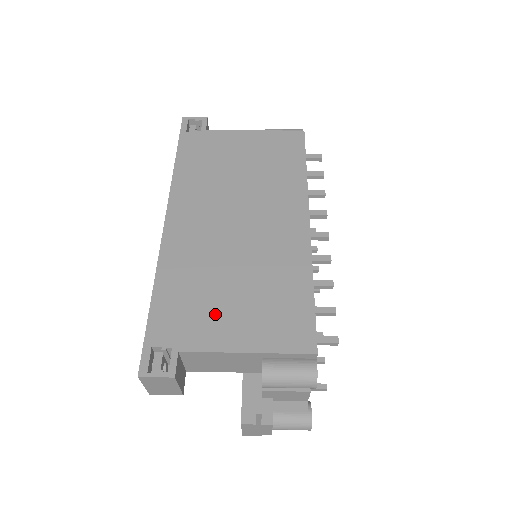
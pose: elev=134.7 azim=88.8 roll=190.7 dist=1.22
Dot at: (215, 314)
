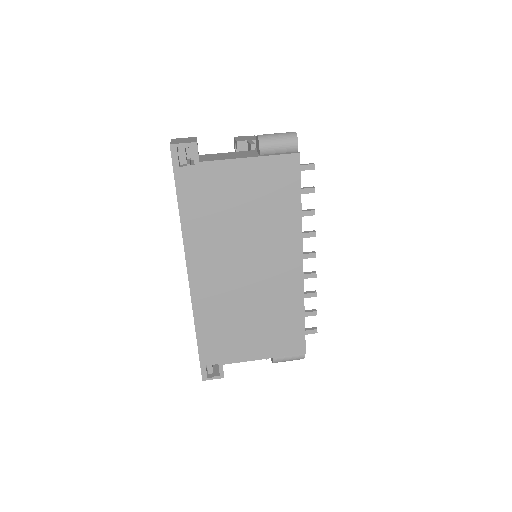
Dot at: (241, 340)
